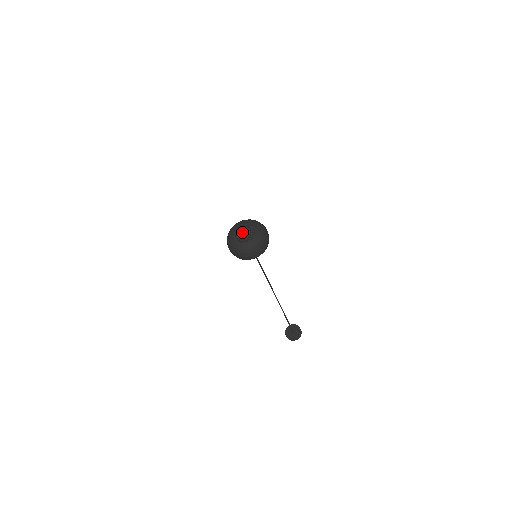
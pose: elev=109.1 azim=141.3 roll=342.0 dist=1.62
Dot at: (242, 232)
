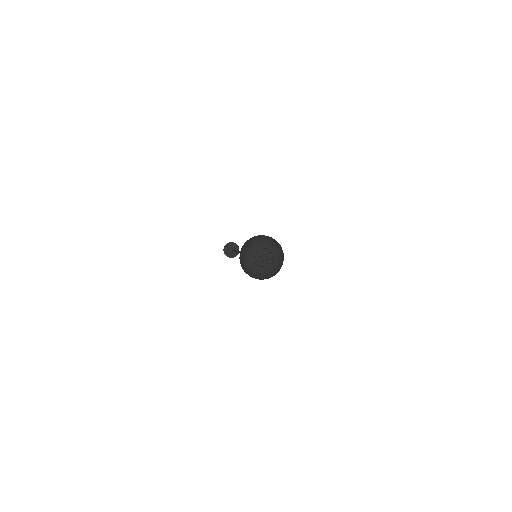
Dot at: (261, 255)
